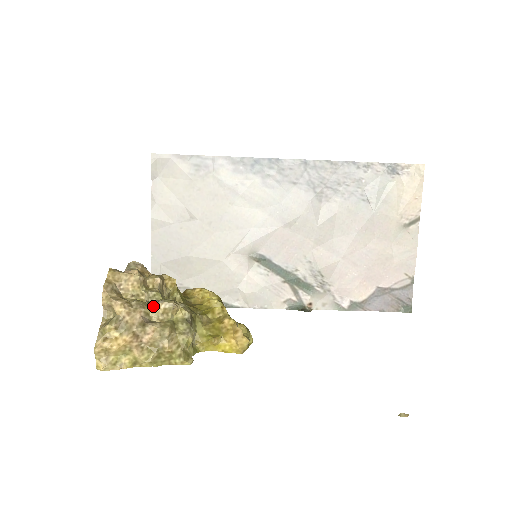
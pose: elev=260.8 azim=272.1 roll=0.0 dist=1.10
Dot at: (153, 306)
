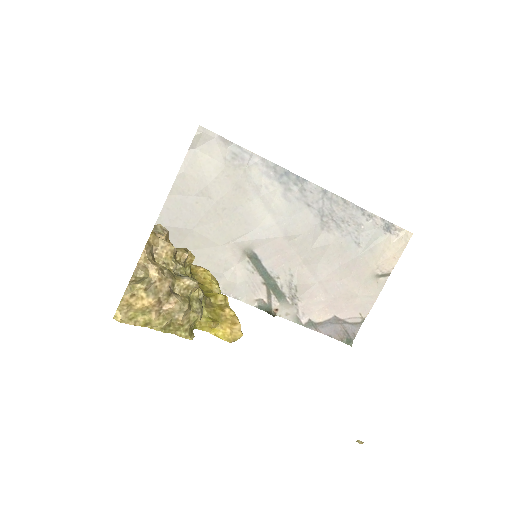
Dot at: (179, 279)
